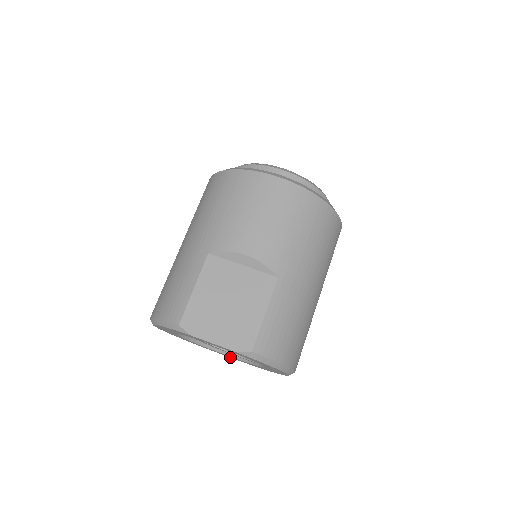
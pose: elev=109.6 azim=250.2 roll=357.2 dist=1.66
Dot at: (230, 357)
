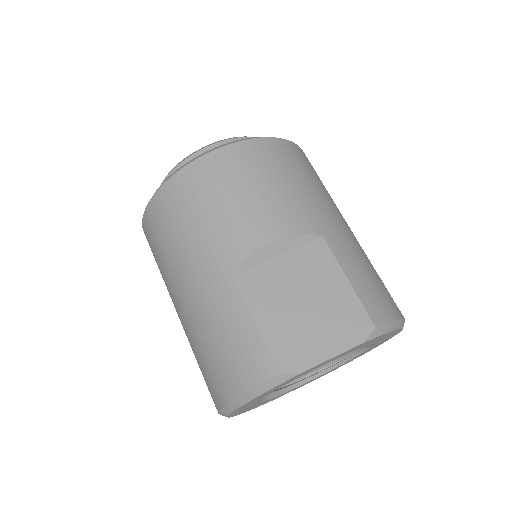
Dot at: occluded
